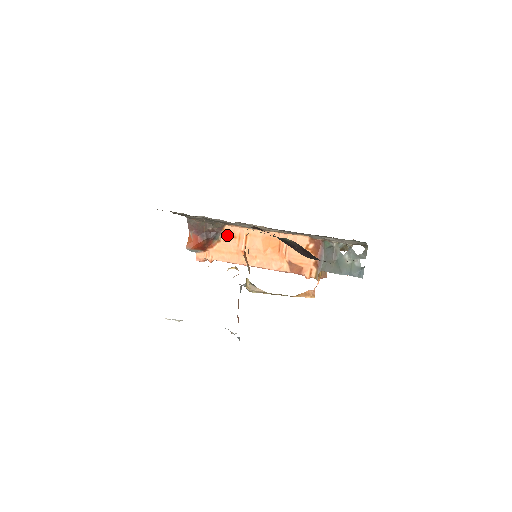
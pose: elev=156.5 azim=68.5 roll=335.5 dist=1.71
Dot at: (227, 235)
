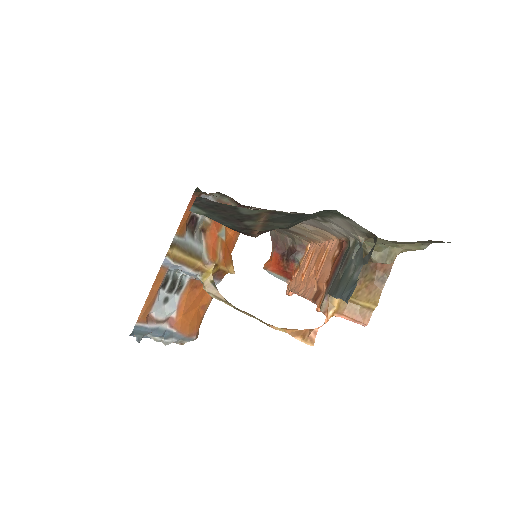
Dot at: occluded
